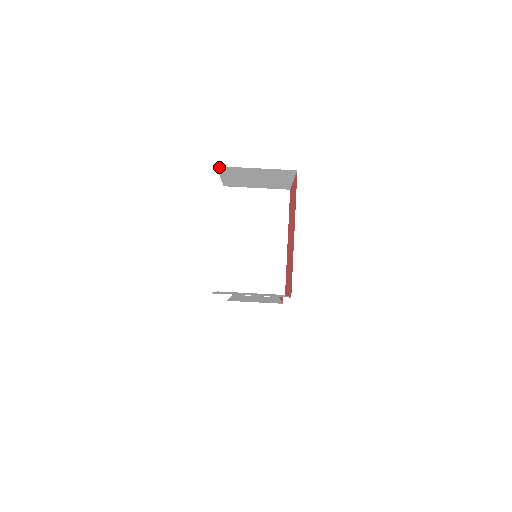
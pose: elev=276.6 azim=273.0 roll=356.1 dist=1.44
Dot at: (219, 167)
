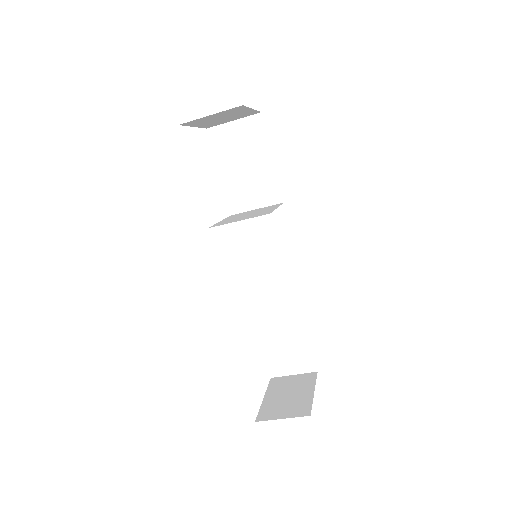
Dot at: (256, 419)
